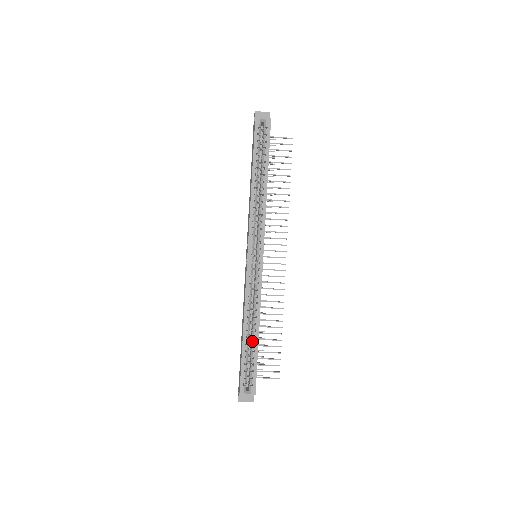
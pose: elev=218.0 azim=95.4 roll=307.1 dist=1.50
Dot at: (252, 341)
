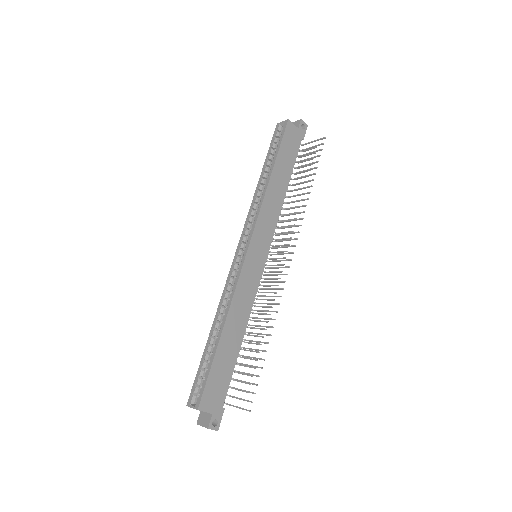
Dot at: (215, 343)
